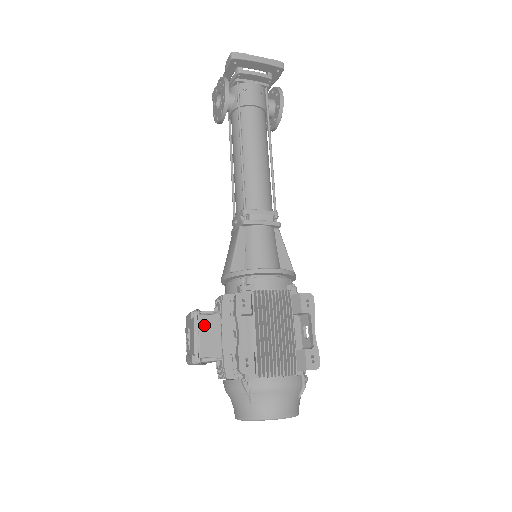
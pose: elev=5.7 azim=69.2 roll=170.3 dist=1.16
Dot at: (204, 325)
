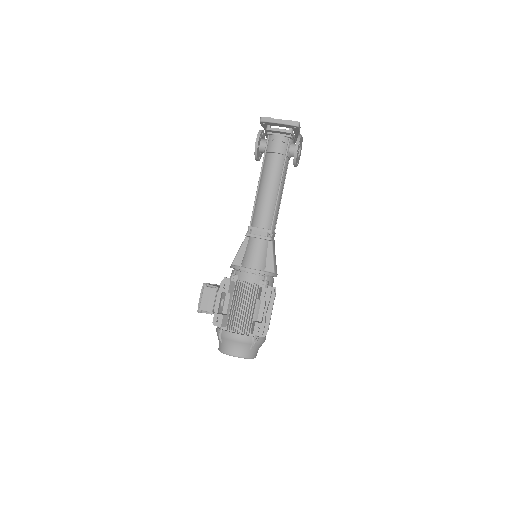
Dot at: (206, 293)
